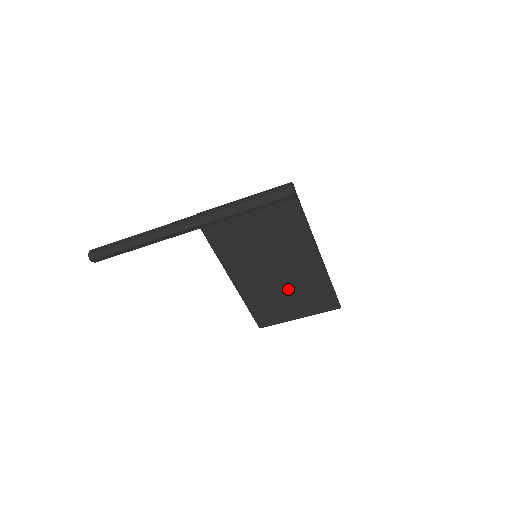
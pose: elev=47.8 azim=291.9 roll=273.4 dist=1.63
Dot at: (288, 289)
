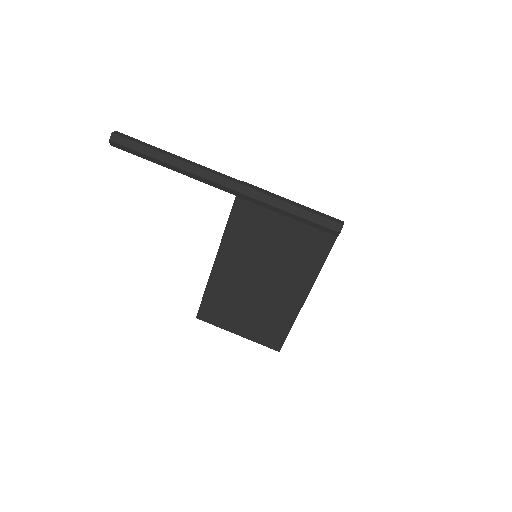
Dot at: (254, 304)
